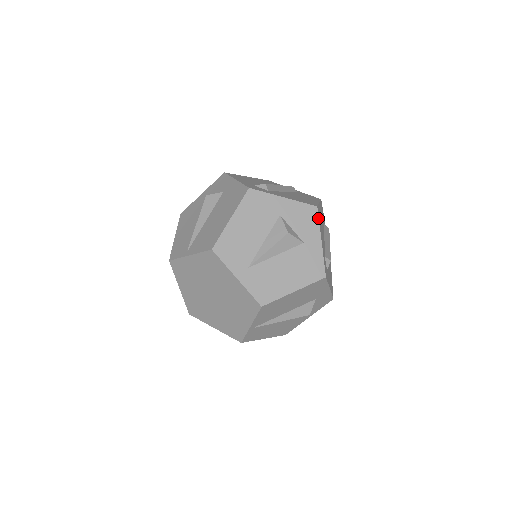
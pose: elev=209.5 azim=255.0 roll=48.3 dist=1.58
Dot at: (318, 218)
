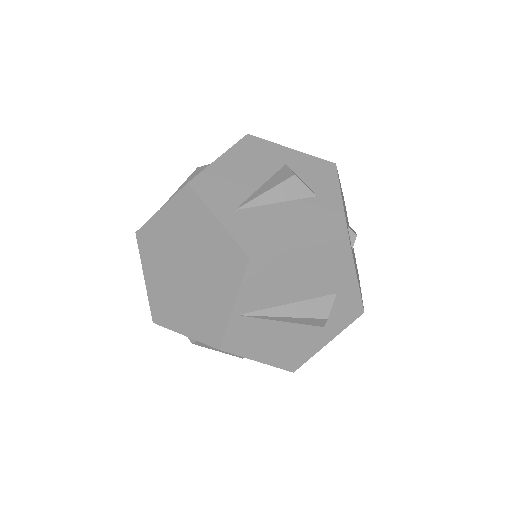
Dot at: (337, 175)
